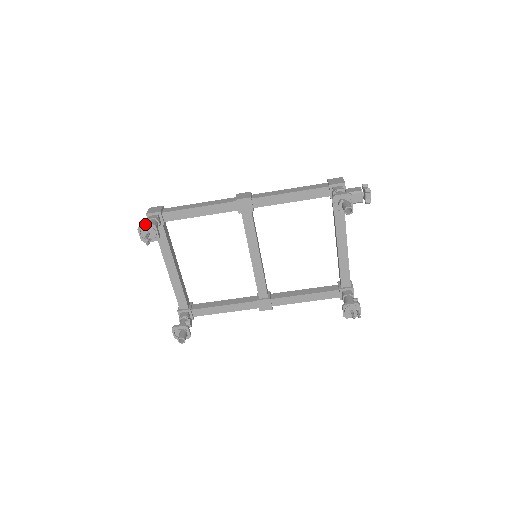
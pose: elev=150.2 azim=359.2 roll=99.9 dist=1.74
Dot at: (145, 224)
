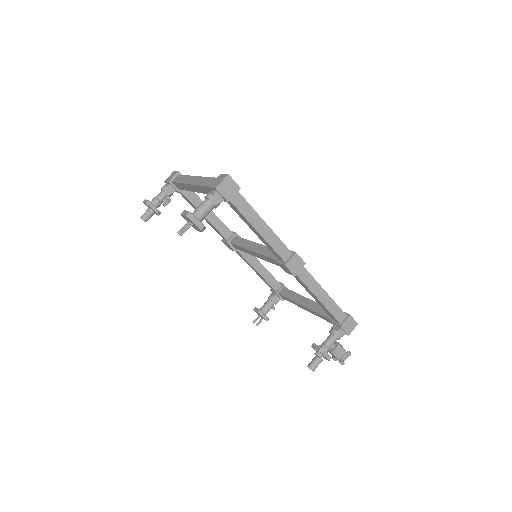
Dot at: (196, 223)
